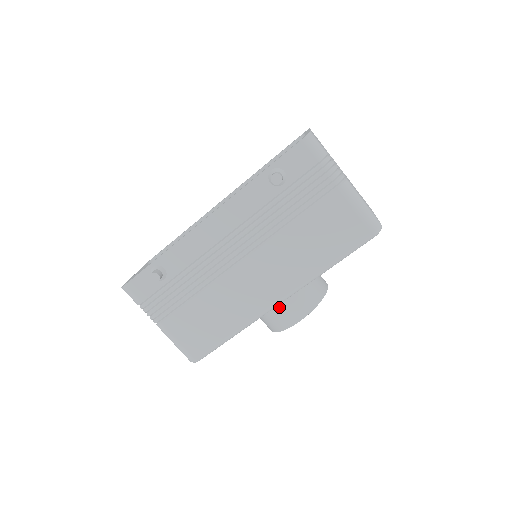
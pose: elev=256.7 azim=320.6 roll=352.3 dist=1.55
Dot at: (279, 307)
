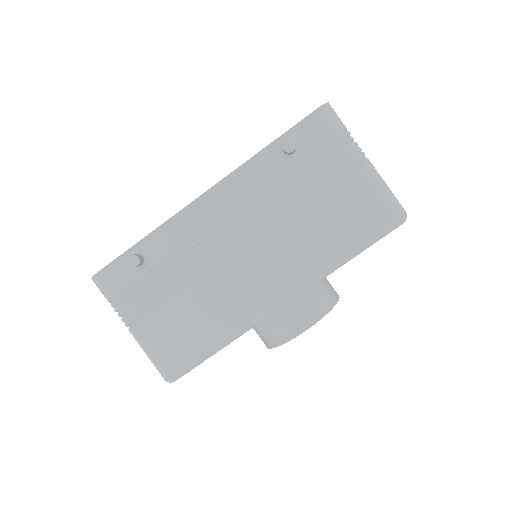
Dot at: (282, 311)
